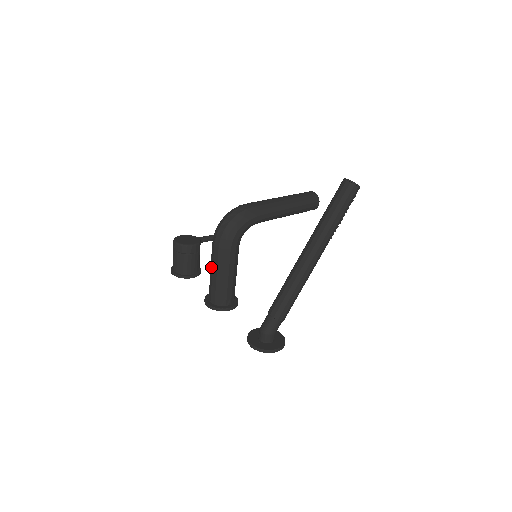
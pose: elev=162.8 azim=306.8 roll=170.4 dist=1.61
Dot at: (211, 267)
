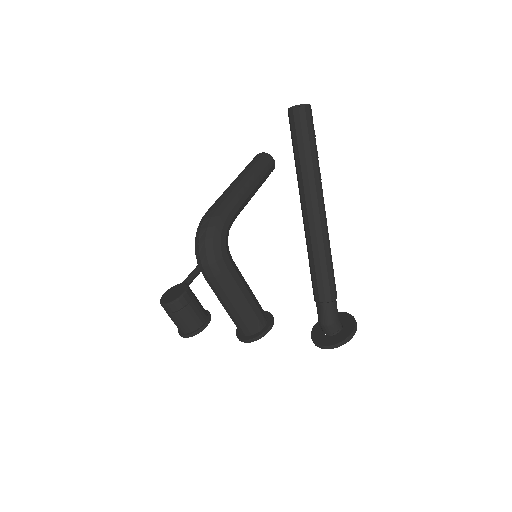
Dot at: (220, 301)
